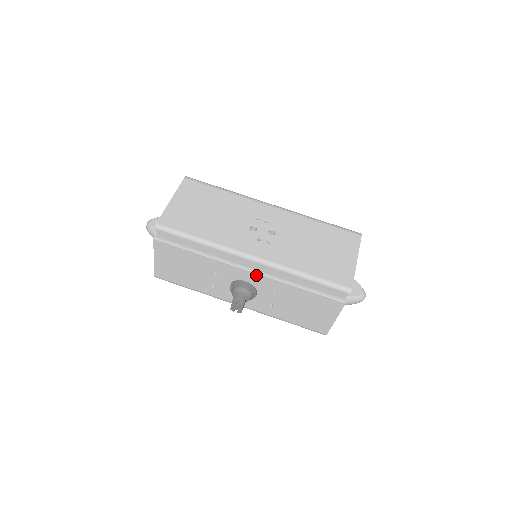
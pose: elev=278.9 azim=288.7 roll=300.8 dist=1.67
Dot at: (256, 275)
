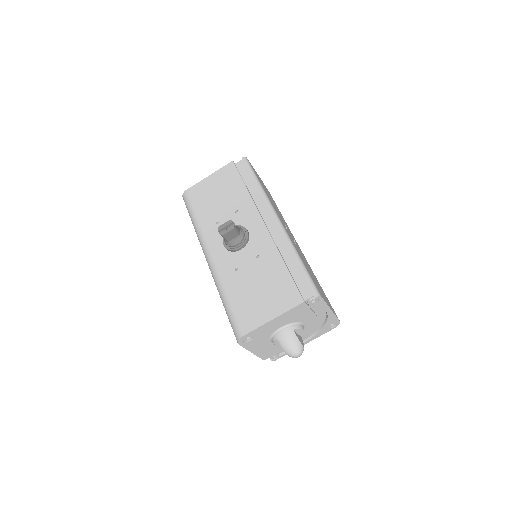
Dot at: (264, 230)
